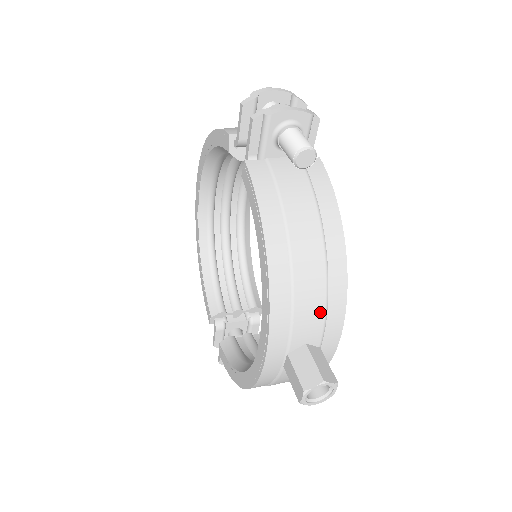
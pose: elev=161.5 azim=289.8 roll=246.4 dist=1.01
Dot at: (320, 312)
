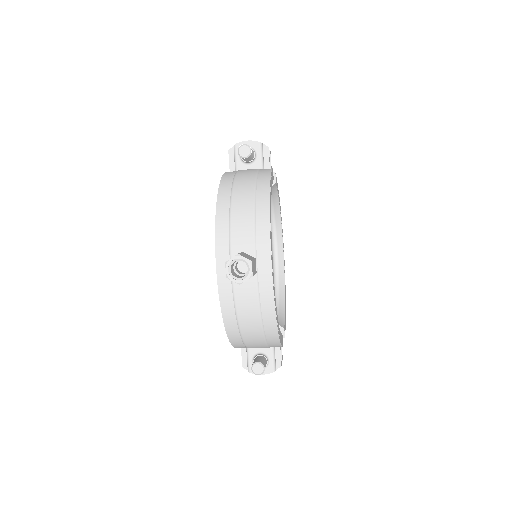
Dot at: (250, 228)
